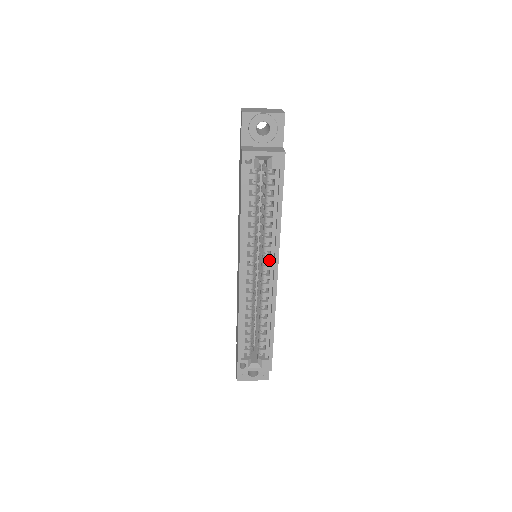
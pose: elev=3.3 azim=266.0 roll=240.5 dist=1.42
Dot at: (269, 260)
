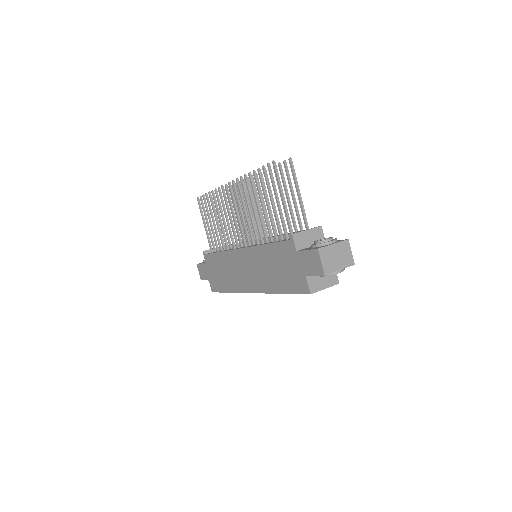
Dot at: occluded
